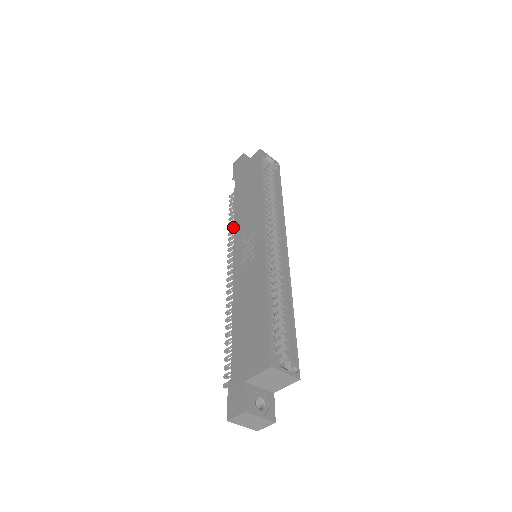
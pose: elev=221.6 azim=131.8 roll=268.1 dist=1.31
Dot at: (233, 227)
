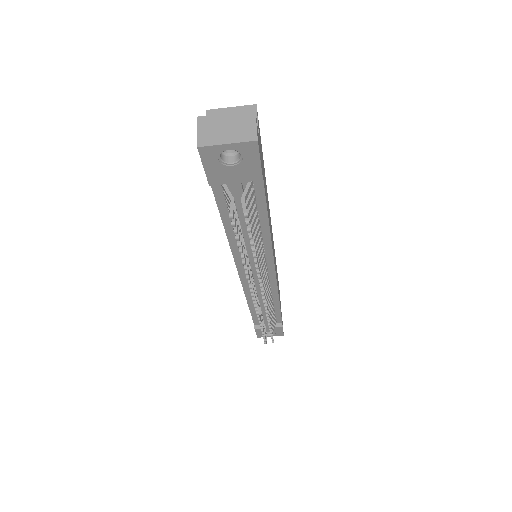
Dot at: occluded
